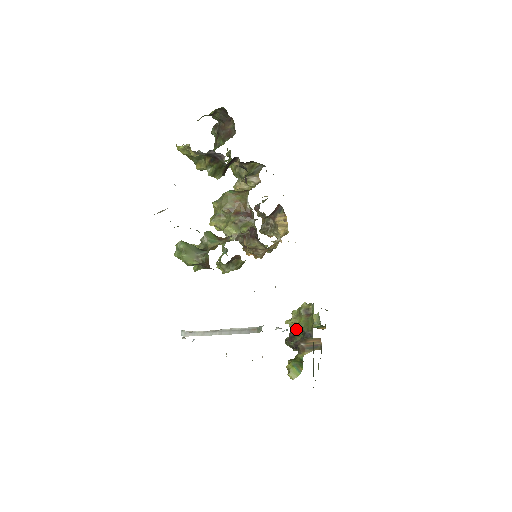
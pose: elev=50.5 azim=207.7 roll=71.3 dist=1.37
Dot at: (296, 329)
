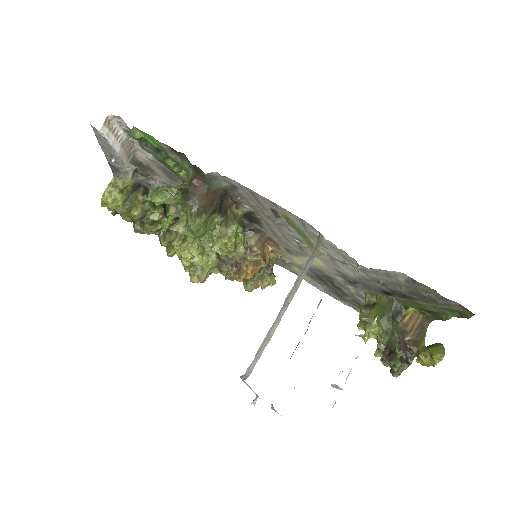
Dot at: (381, 331)
